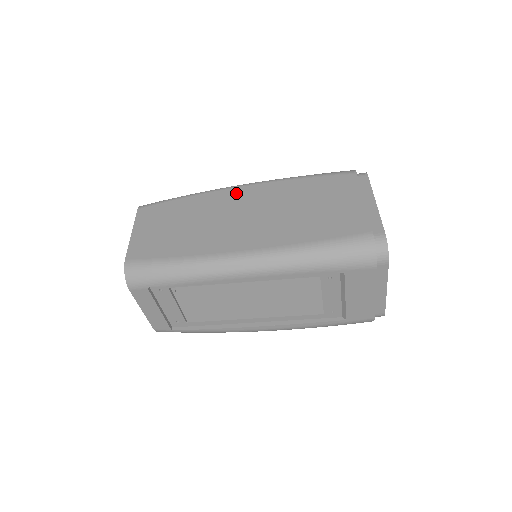
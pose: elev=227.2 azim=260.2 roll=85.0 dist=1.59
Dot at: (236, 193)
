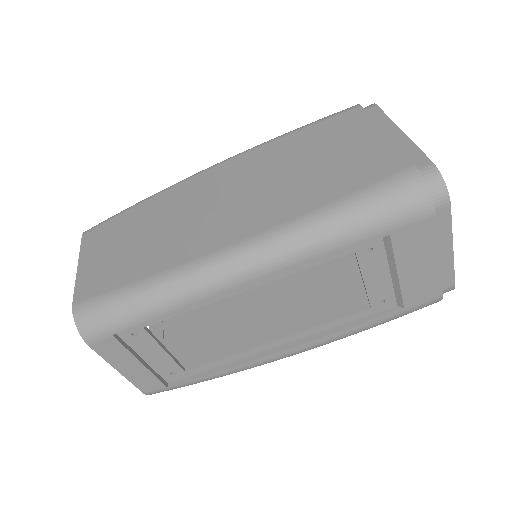
Dot at: (207, 177)
